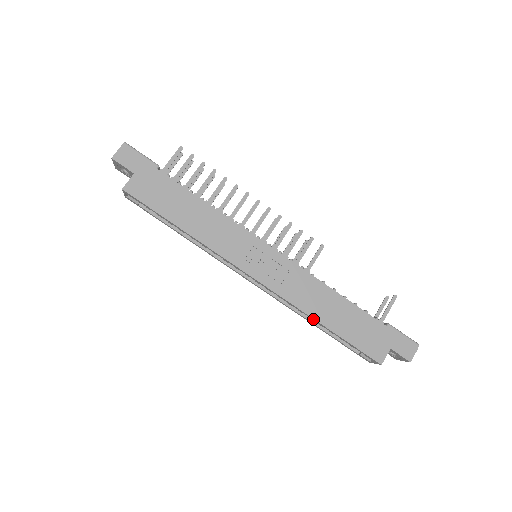
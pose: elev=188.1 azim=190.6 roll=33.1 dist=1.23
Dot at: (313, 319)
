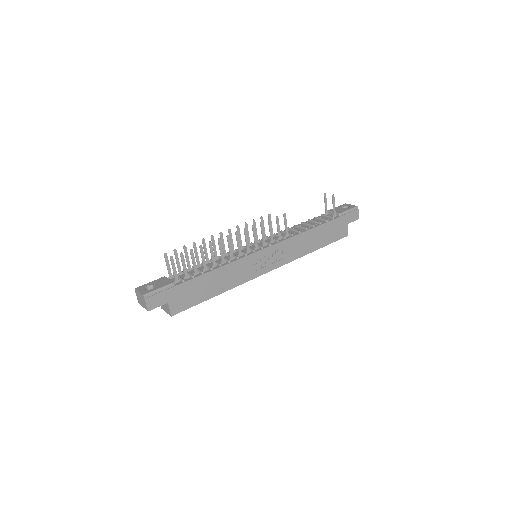
Dot at: (307, 253)
